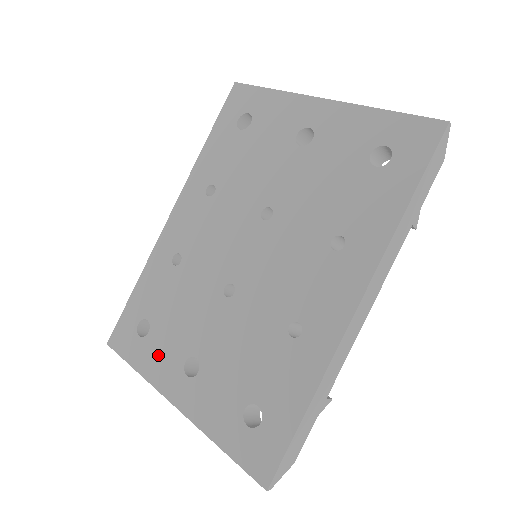
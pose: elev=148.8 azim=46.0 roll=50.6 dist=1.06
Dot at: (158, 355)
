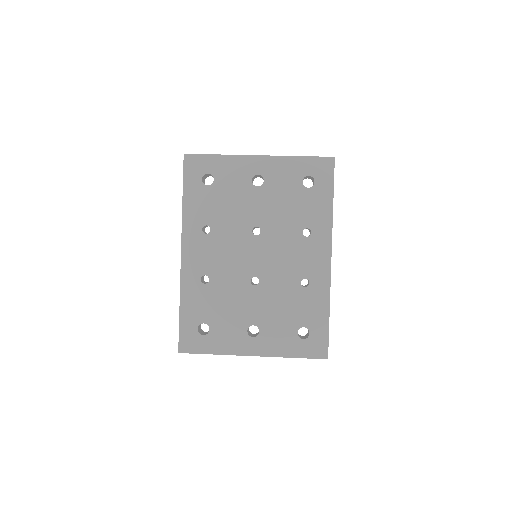
Dot at: (225, 338)
